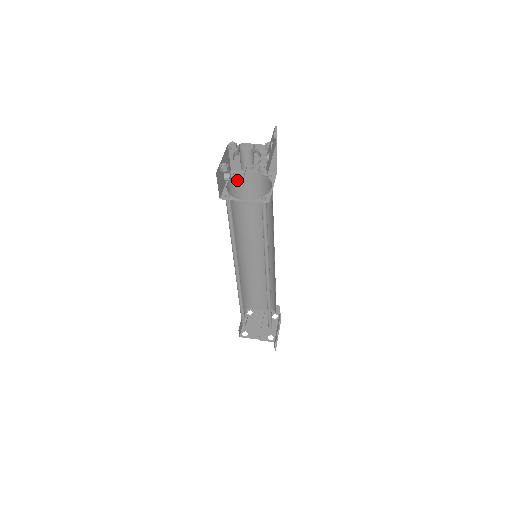
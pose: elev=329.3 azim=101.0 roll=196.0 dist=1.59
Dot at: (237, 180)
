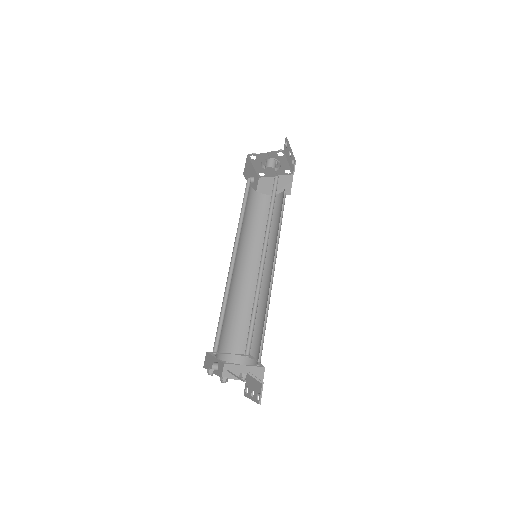
Dot at: (258, 197)
